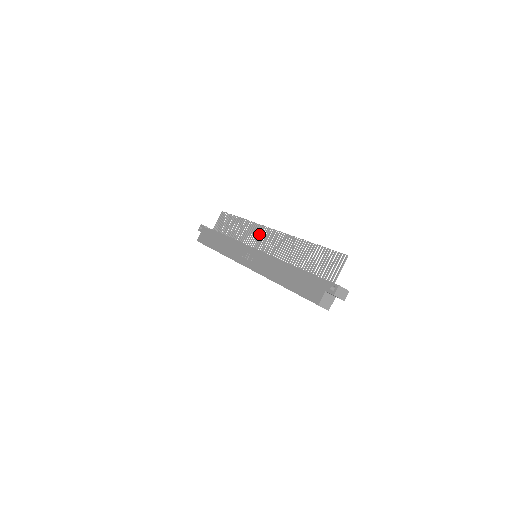
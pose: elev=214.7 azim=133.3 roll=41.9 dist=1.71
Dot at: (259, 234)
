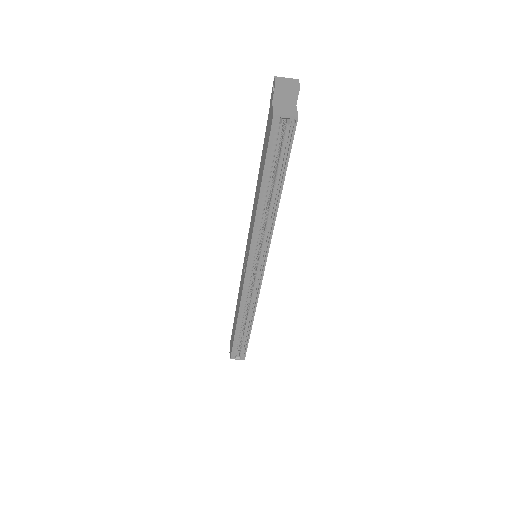
Dot at: occluded
